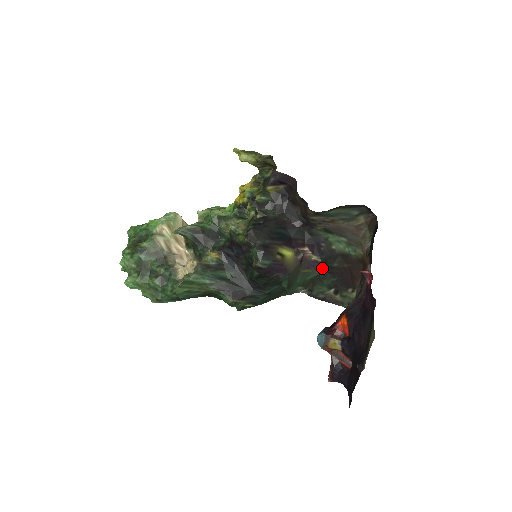
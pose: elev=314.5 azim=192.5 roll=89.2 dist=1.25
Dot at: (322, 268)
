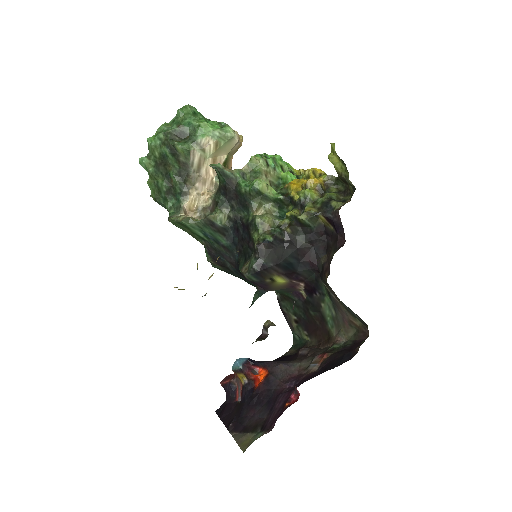
Dot at: (302, 302)
